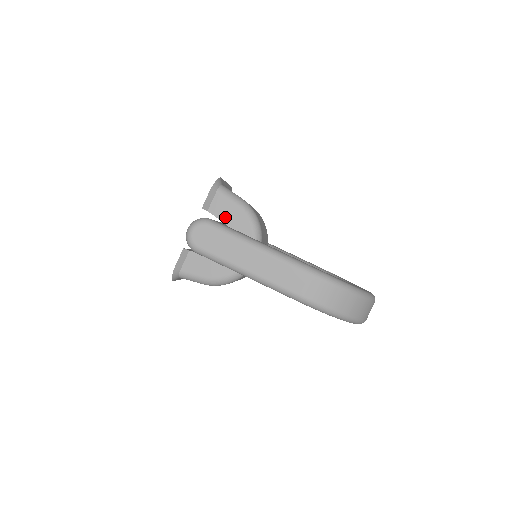
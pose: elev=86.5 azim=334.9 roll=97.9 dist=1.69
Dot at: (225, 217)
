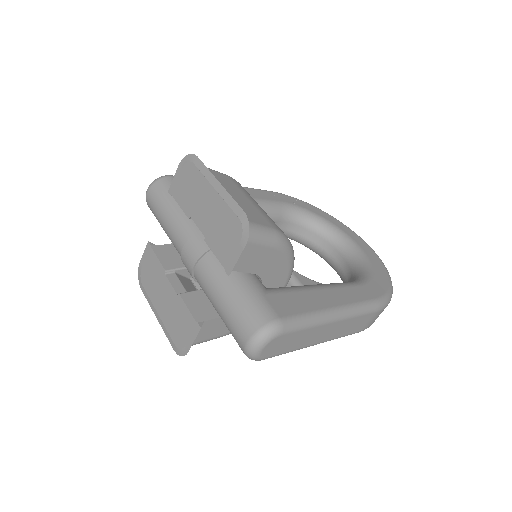
Dot at: (256, 267)
